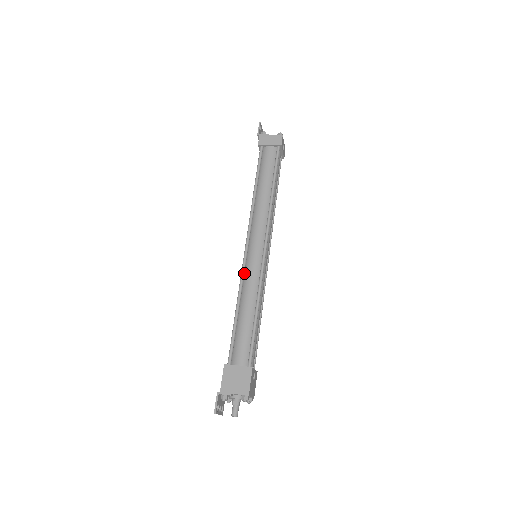
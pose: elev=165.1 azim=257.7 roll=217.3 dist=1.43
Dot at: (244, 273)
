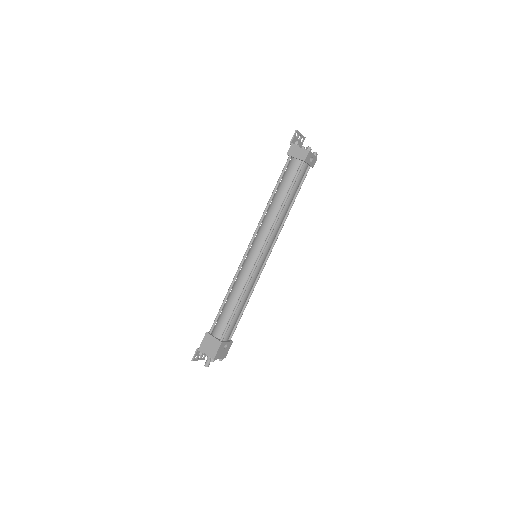
Dot at: (241, 269)
